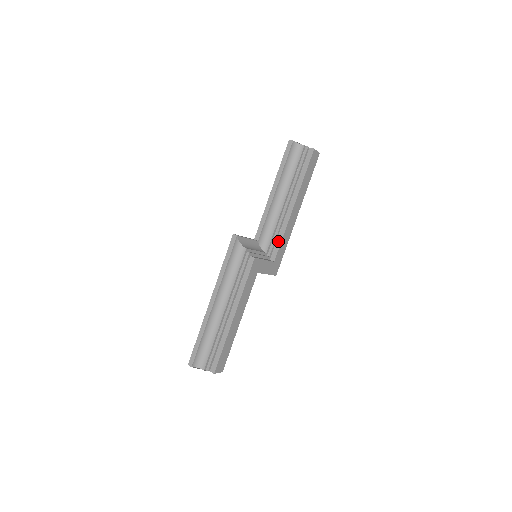
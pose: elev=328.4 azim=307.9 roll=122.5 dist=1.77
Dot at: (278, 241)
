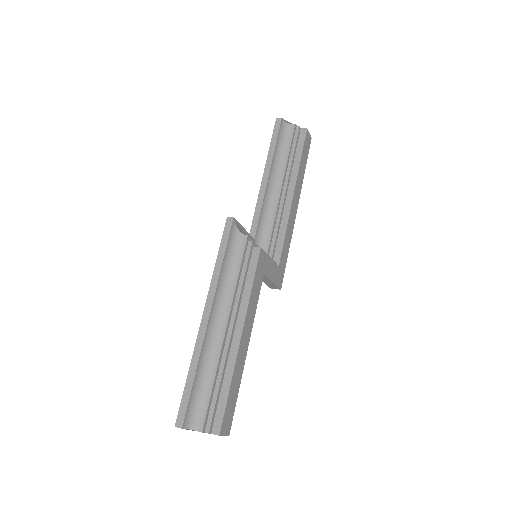
Dot at: (280, 239)
